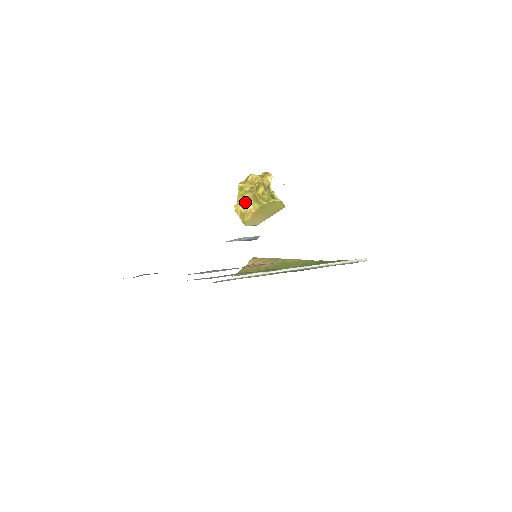
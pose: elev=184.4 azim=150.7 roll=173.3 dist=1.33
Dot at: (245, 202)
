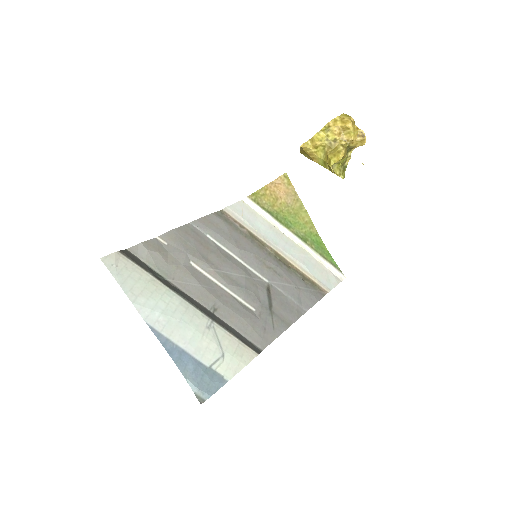
Dot at: (316, 148)
